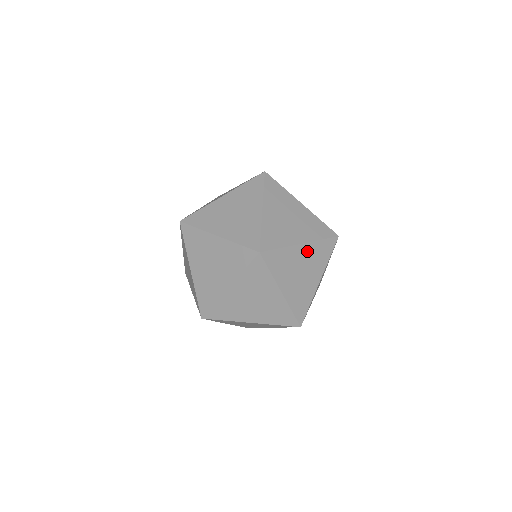
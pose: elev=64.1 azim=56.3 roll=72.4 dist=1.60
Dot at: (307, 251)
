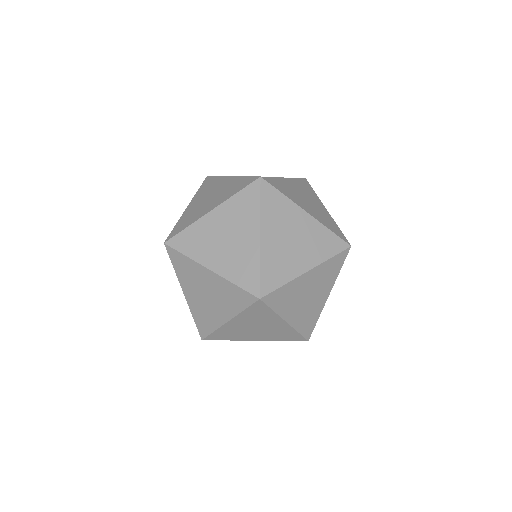
Dot at: occluded
